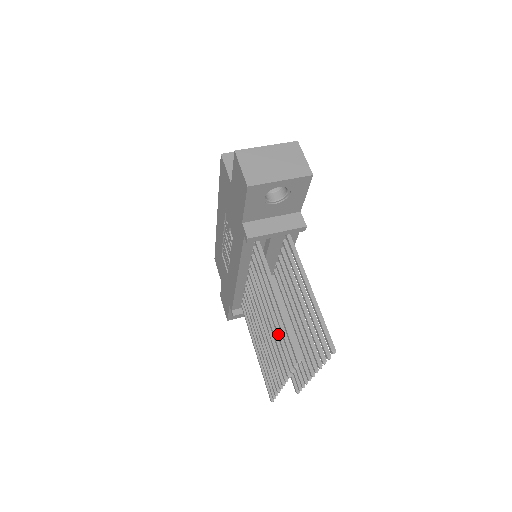
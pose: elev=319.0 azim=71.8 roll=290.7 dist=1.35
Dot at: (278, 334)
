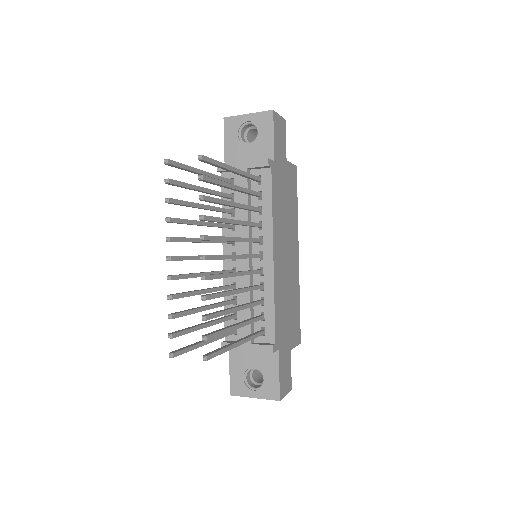
Dot at: (188, 202)
